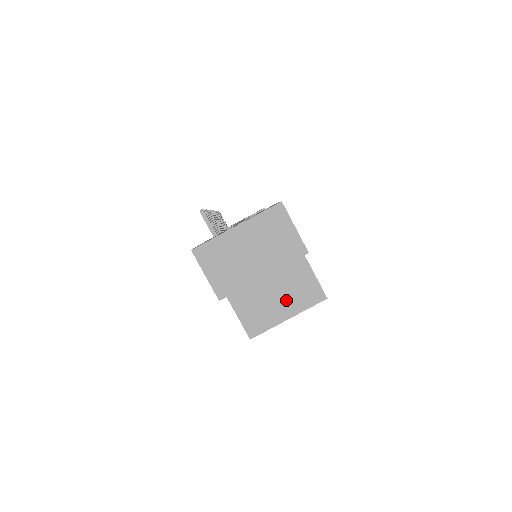
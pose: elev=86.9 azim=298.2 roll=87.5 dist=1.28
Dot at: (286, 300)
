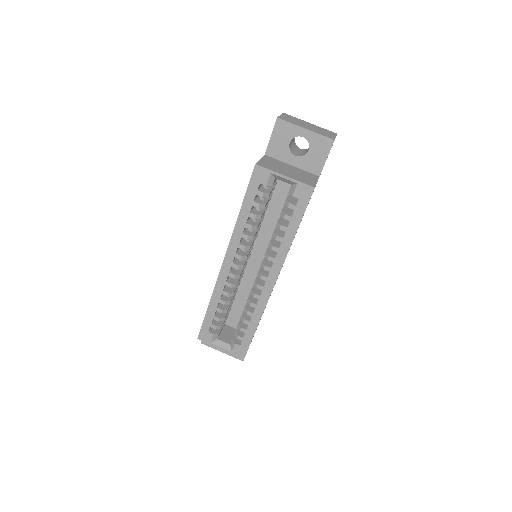
Dot at: (292, 174)
